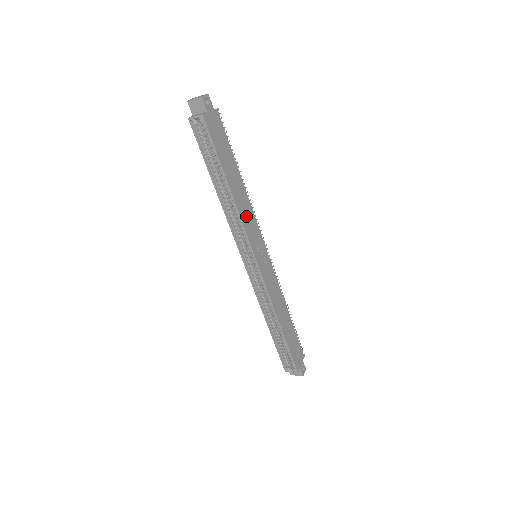
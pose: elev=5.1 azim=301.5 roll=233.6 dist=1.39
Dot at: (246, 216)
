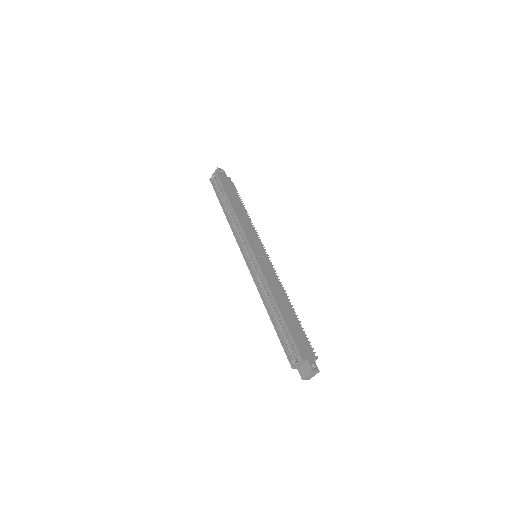
Dot at: (245, 224)
